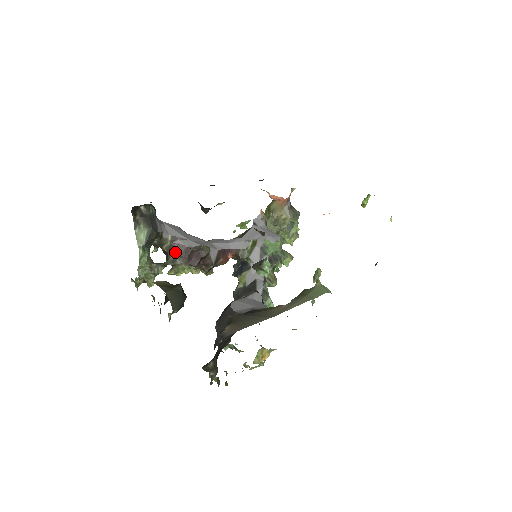
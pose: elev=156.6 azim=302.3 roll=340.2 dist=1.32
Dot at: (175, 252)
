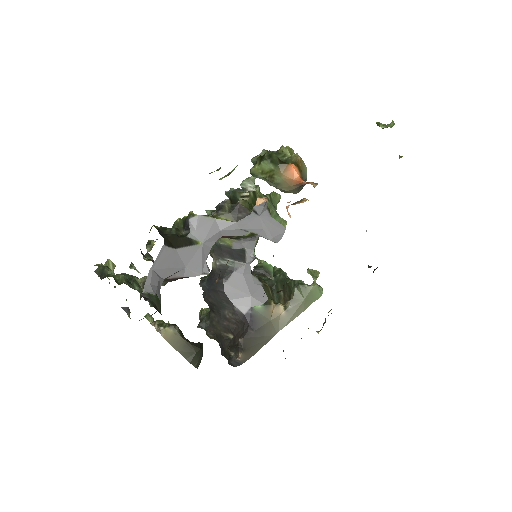
Dot at: (168, 280)
